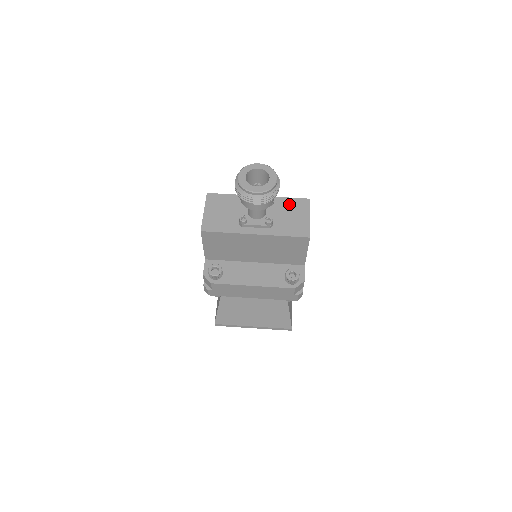
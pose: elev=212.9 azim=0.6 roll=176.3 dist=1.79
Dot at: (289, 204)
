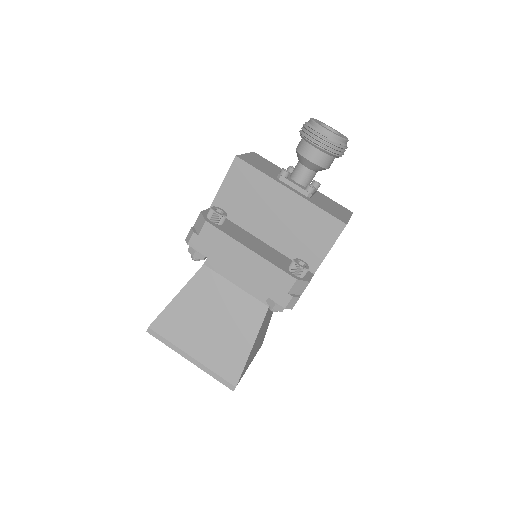
Dot at: (331, 201)
